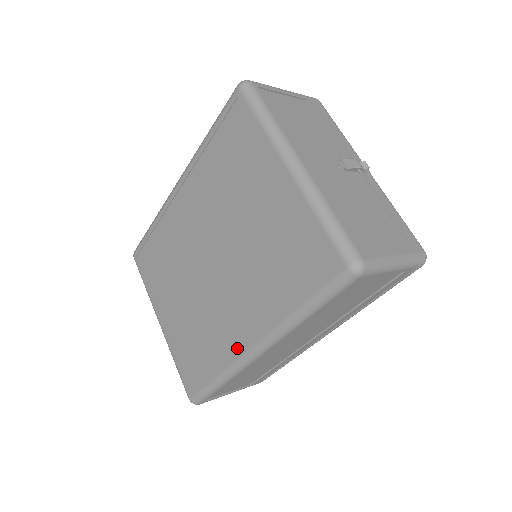
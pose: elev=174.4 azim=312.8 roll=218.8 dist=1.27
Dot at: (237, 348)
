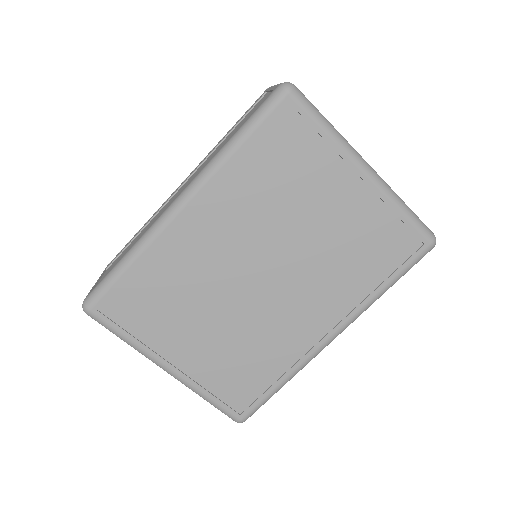
Dot at: (309, 346)
